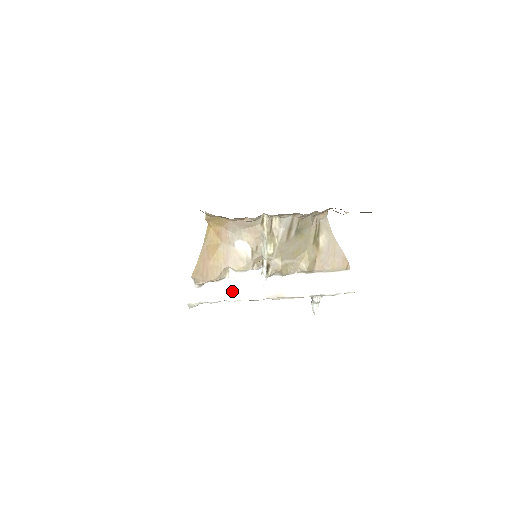
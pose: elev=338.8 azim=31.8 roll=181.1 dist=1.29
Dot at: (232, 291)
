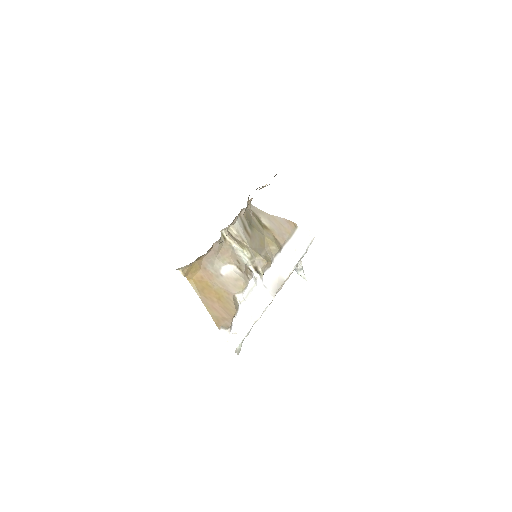
Dot at: (252, 311)
